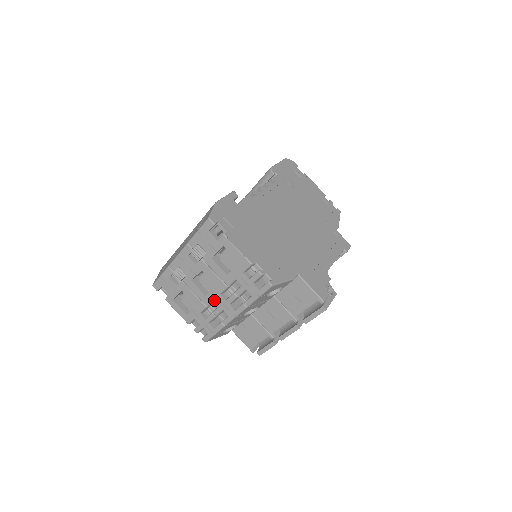
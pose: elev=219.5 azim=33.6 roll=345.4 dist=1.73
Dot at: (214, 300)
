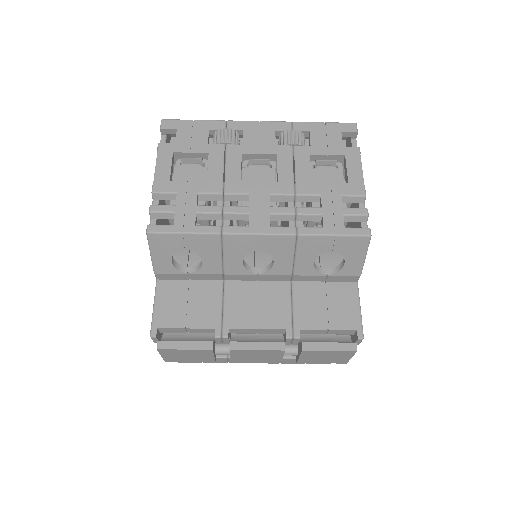
Dot at: (249, 194)
